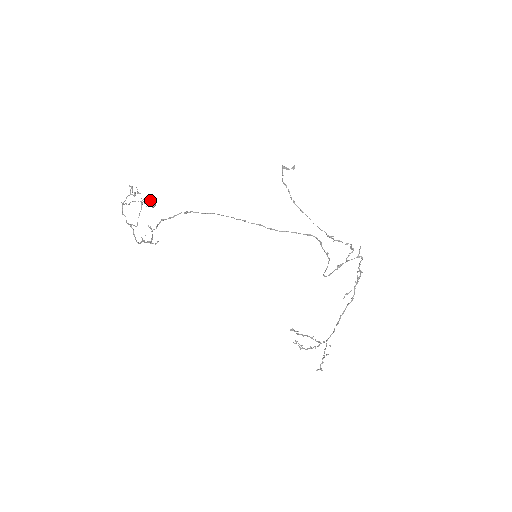
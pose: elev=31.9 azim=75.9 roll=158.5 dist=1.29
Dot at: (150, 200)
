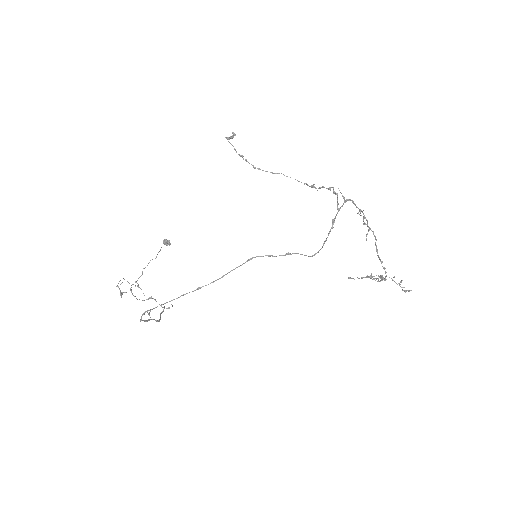
Dot at: (163, 242)
